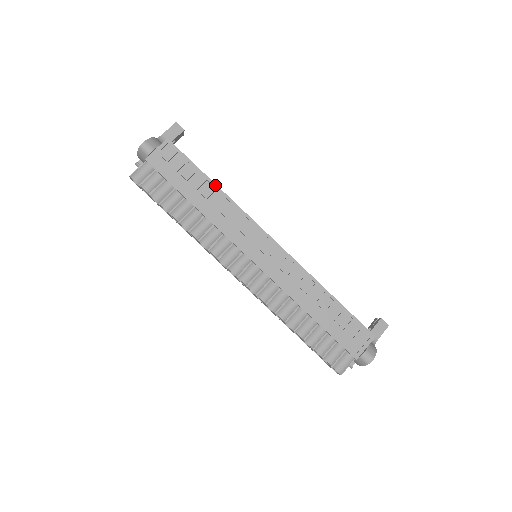
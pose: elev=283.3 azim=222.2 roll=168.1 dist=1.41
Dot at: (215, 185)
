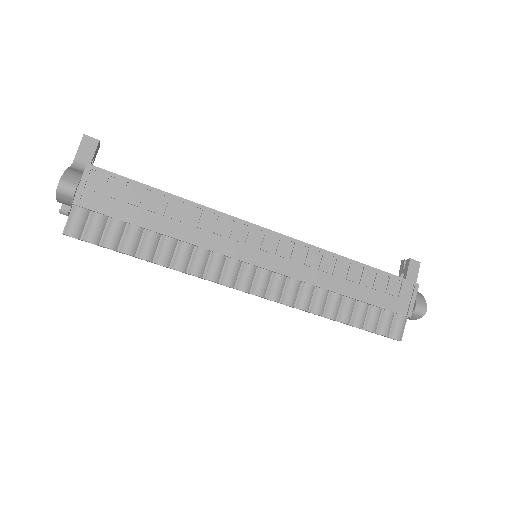
Dot at: (175, 197)
